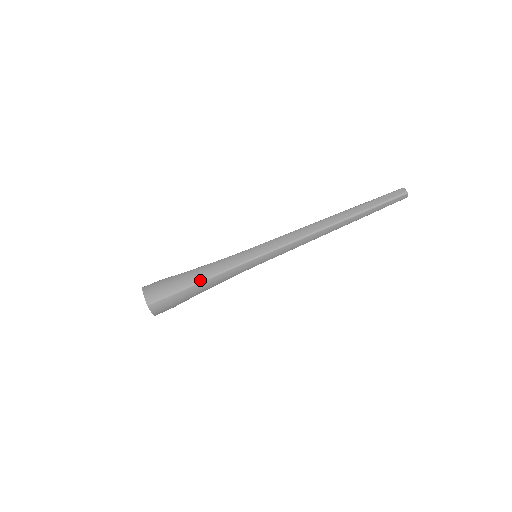
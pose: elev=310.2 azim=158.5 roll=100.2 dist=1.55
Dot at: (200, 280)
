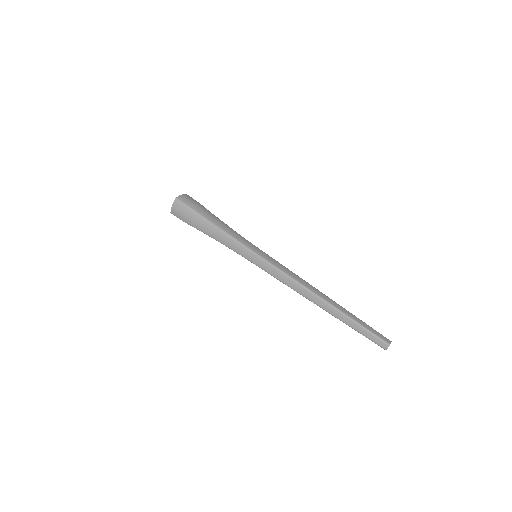
Dot at: (214, 223)
